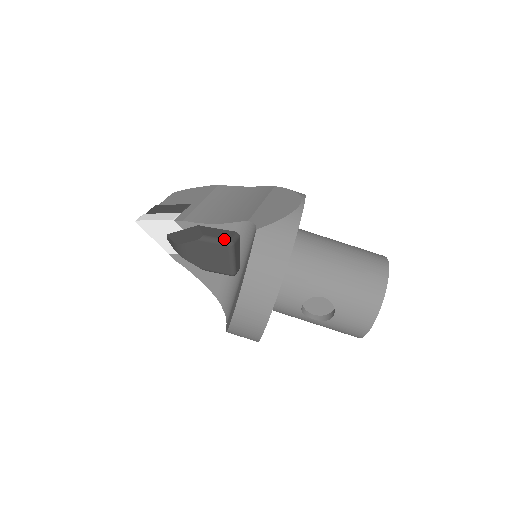
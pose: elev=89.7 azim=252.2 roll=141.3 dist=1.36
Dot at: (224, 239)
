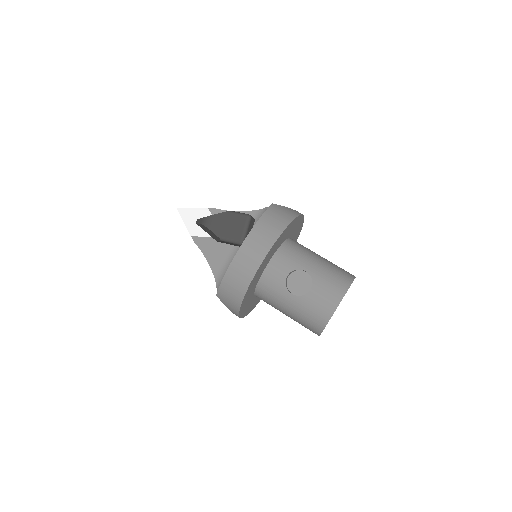
Dot at: occluded
